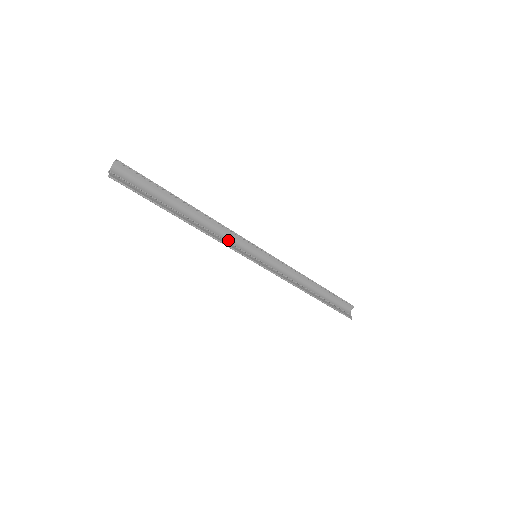
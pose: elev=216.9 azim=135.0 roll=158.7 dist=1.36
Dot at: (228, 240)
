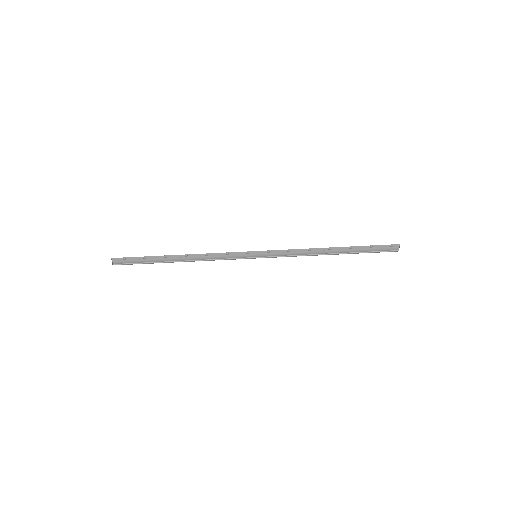
Dot at: (225, 259)
